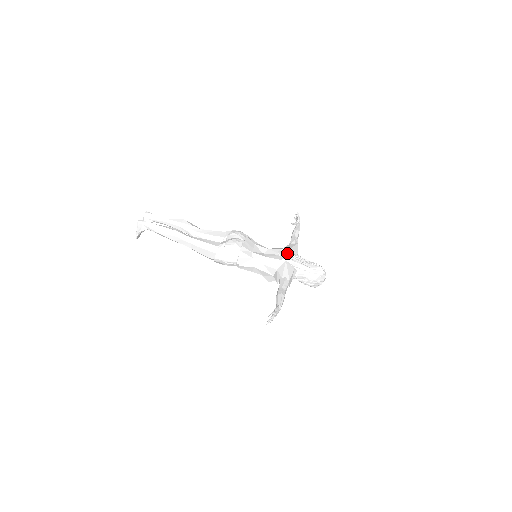
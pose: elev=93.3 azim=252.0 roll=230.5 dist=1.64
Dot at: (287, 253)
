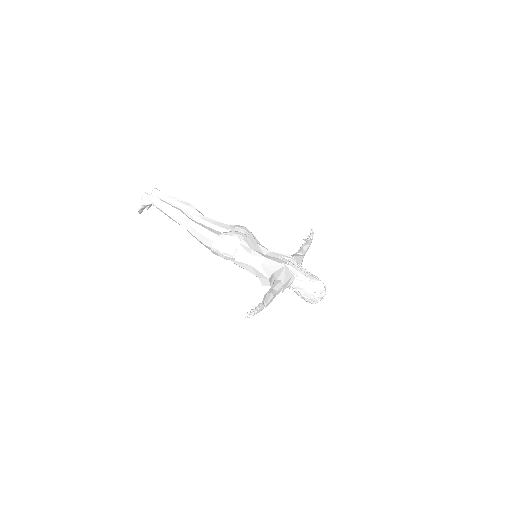
Dot at: (289, 259)
